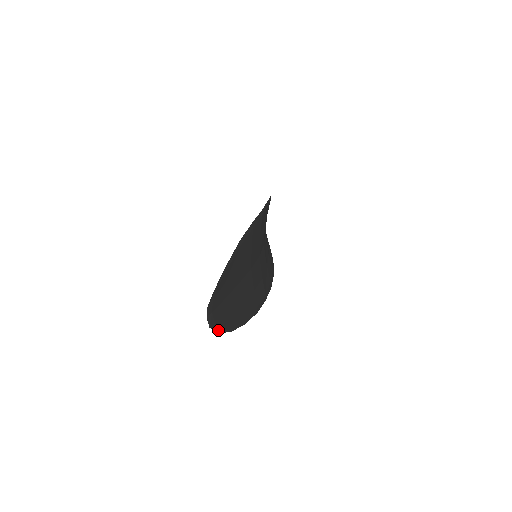
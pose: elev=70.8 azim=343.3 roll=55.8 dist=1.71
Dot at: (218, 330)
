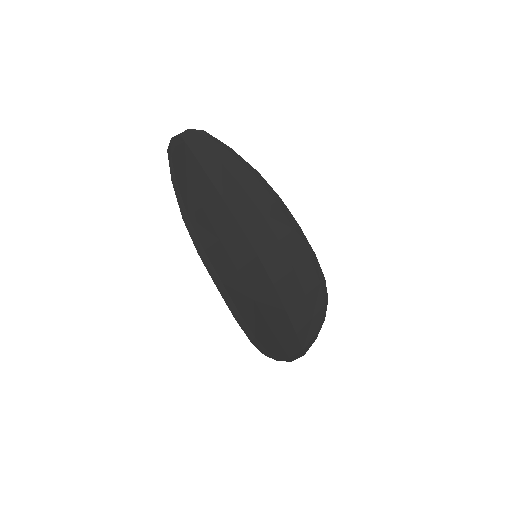
Dot at: (171, 152)
